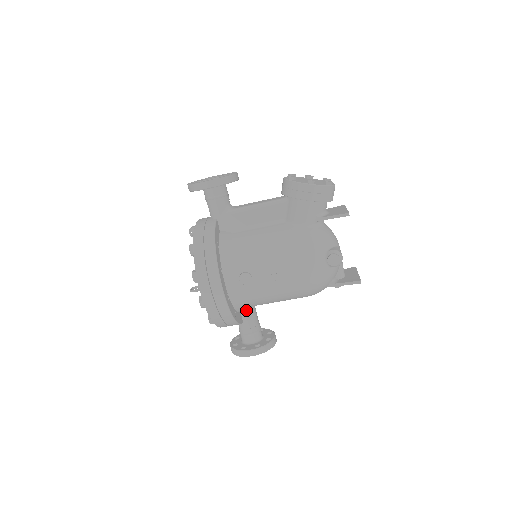
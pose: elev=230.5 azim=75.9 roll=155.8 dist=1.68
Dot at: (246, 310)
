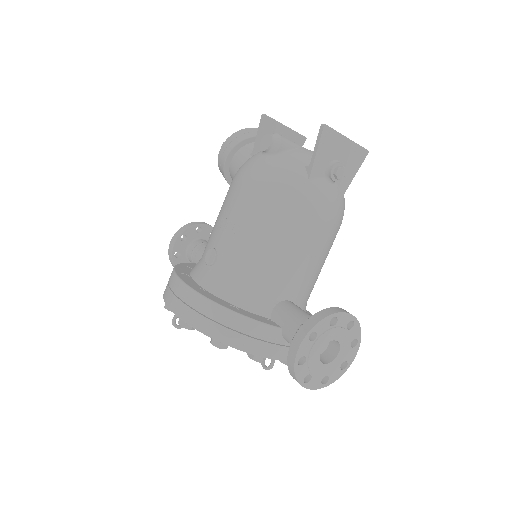
Dot at: (274, 310)
